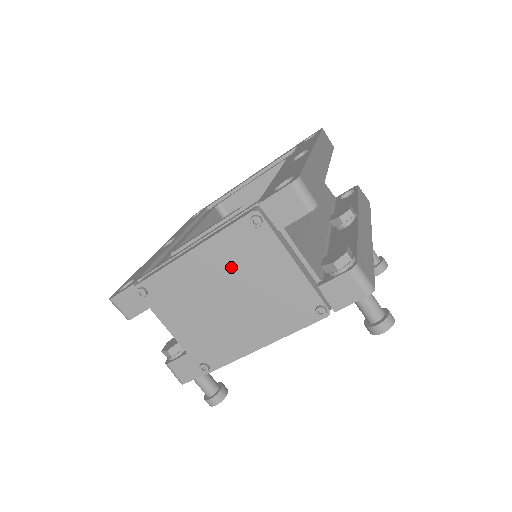
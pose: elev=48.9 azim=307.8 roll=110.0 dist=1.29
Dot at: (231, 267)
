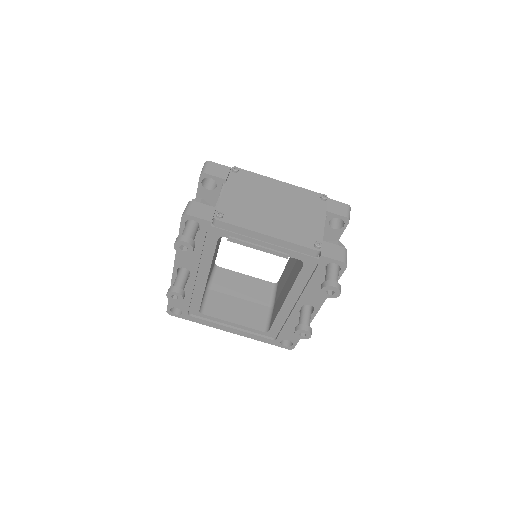
Dot at: (292, 199)
